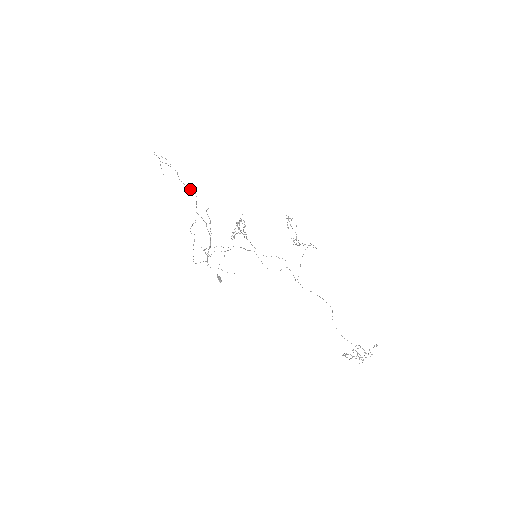
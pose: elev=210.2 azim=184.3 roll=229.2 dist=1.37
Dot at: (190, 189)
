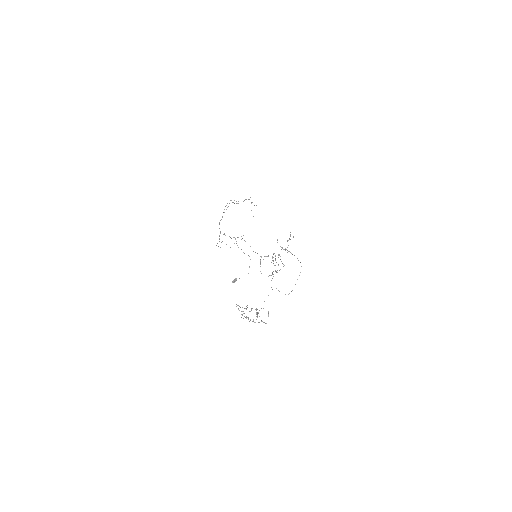
Dot at: occluded
